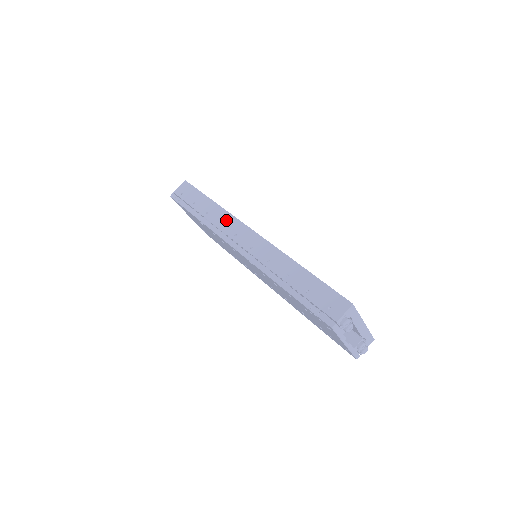
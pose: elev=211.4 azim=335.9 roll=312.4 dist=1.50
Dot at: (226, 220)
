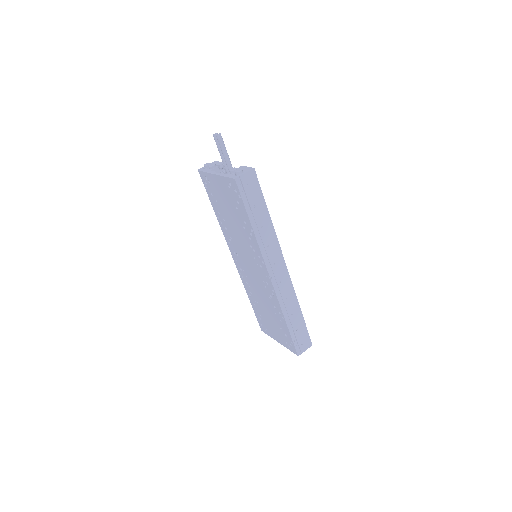
Dot at: (273, 245)
